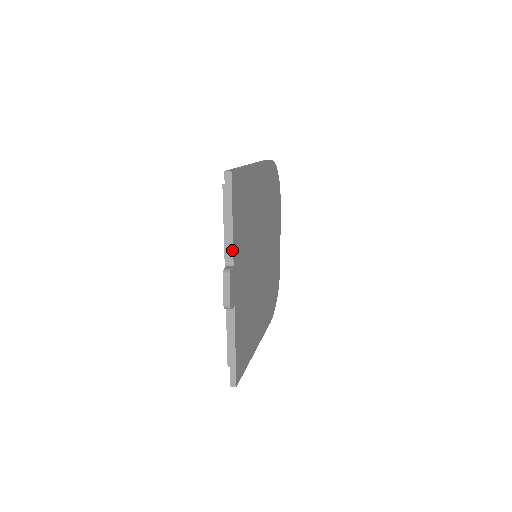
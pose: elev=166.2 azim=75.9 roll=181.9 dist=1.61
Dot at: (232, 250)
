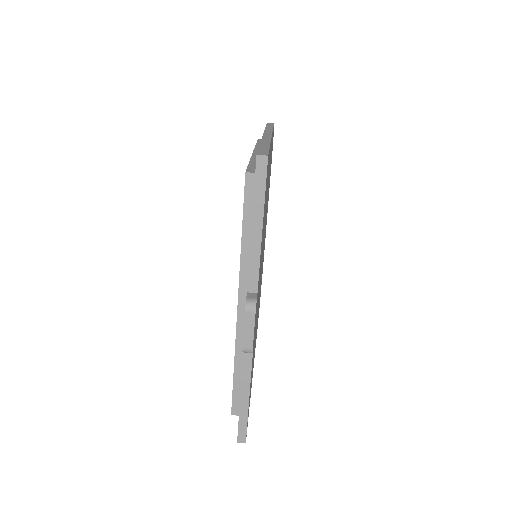
Dot at: (257, 271)
